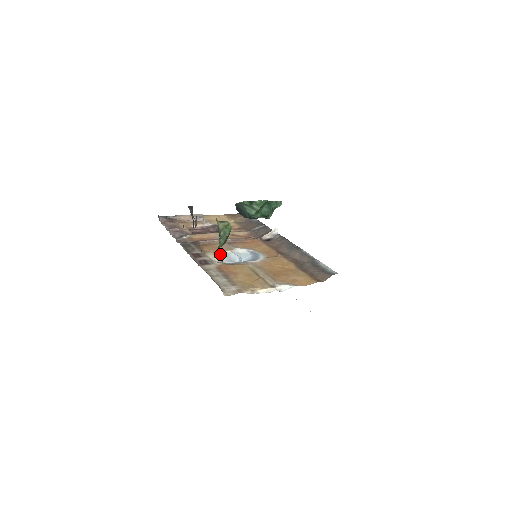
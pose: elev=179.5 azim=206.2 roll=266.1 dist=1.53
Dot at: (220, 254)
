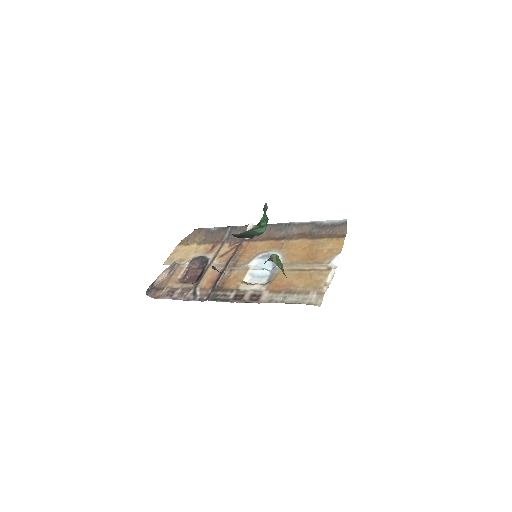
Dot at: (247, 280)
